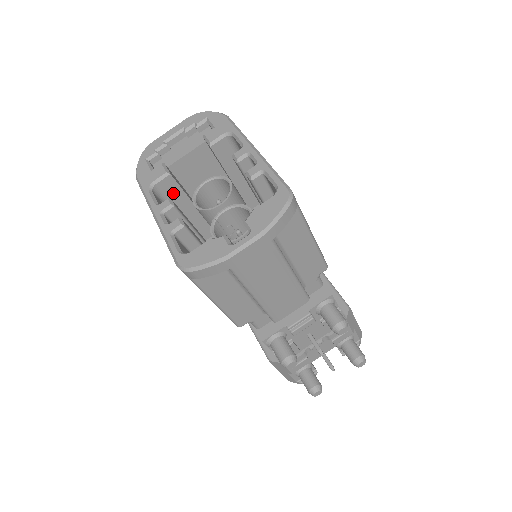
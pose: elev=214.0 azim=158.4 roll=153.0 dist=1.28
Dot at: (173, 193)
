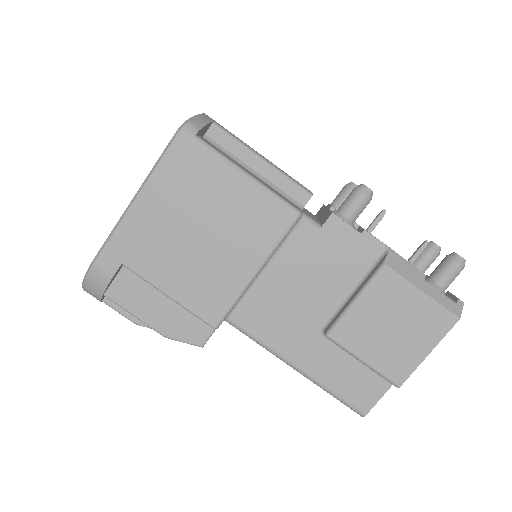
Dot at: occluded
